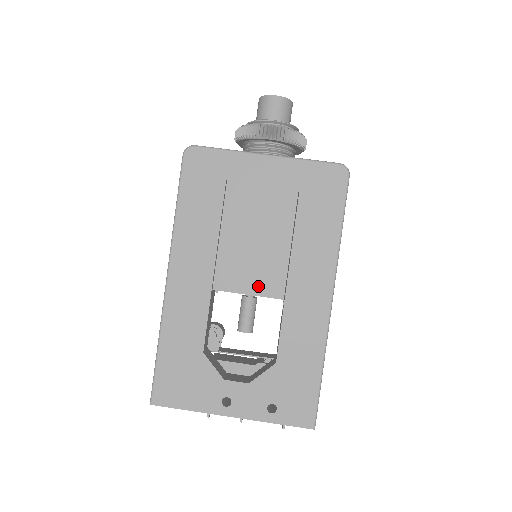
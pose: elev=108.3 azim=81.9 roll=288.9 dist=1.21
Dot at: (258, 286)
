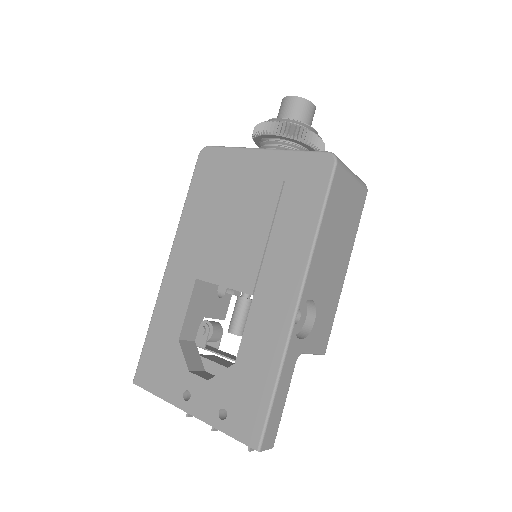
Dot at: (232, 278)
